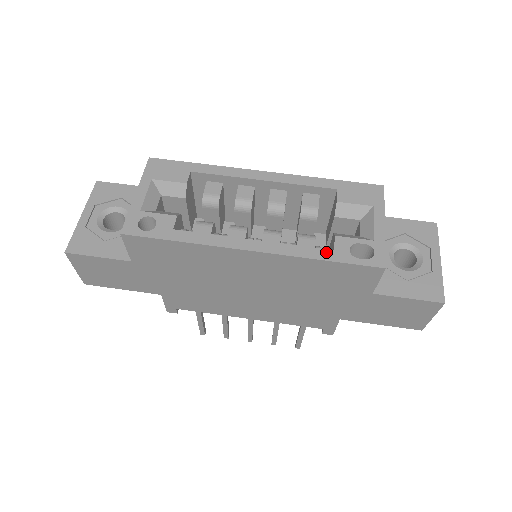
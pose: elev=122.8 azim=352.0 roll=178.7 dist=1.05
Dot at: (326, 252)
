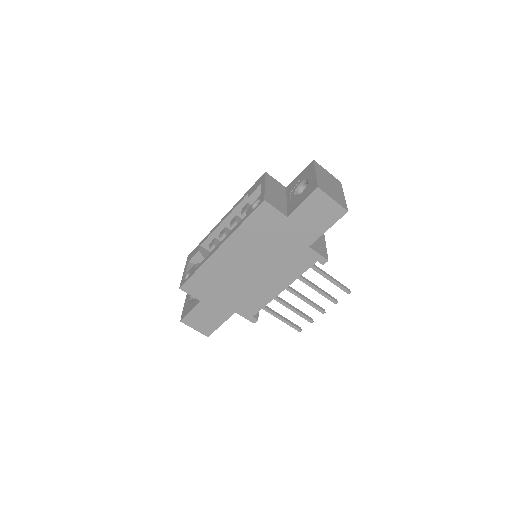
Dot at: (243, 219)
